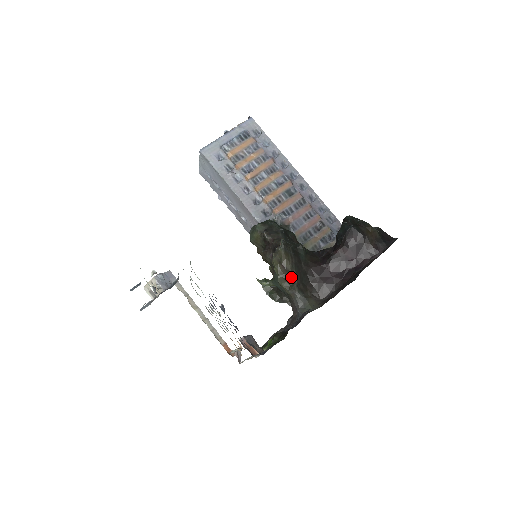
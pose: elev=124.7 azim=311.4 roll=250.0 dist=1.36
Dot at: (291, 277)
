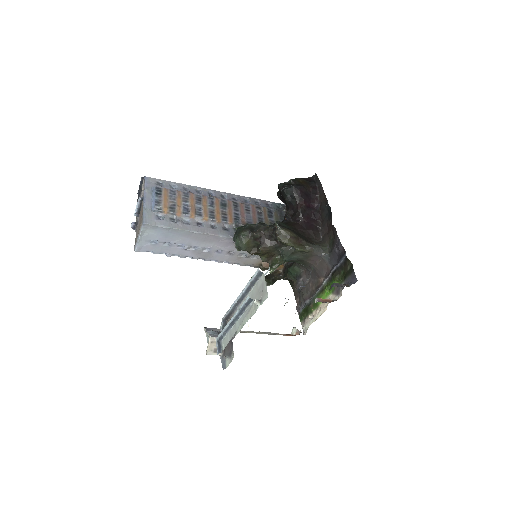
Dot at: (300, 241)
